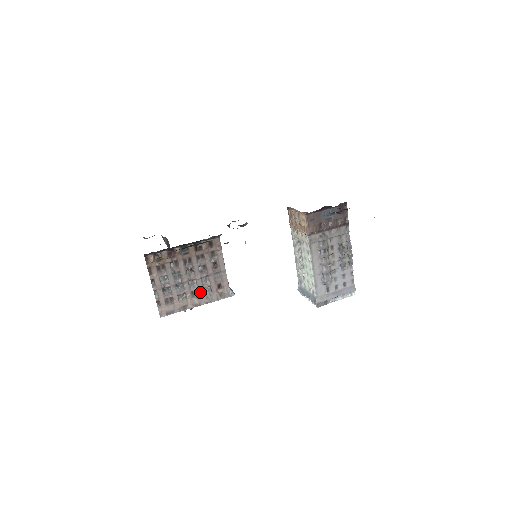
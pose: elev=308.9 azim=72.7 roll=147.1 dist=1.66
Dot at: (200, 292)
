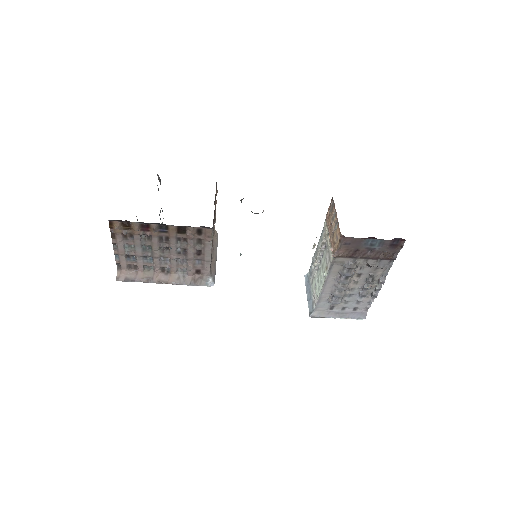
Dot at: (172, 270)
